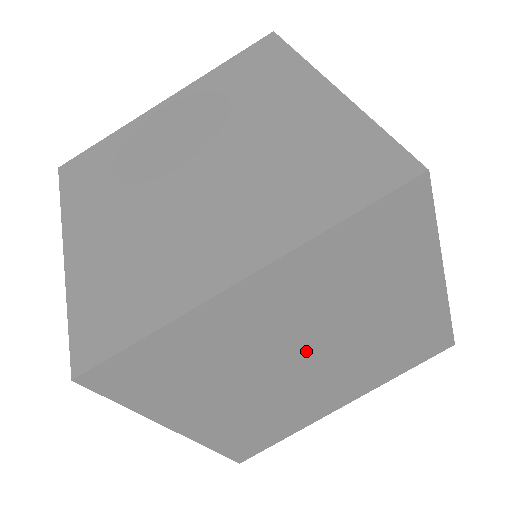
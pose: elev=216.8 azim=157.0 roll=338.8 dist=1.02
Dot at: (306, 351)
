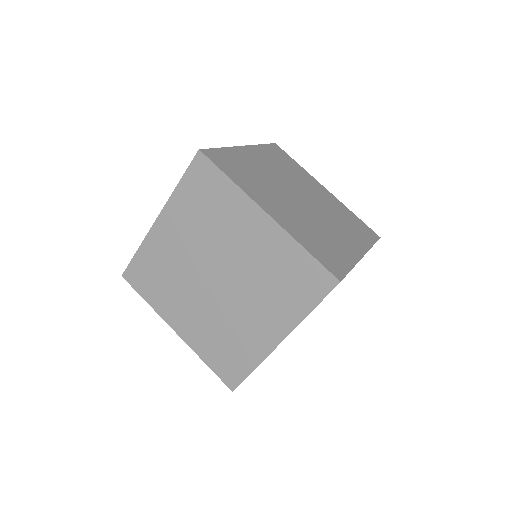
Dot at: occluded
